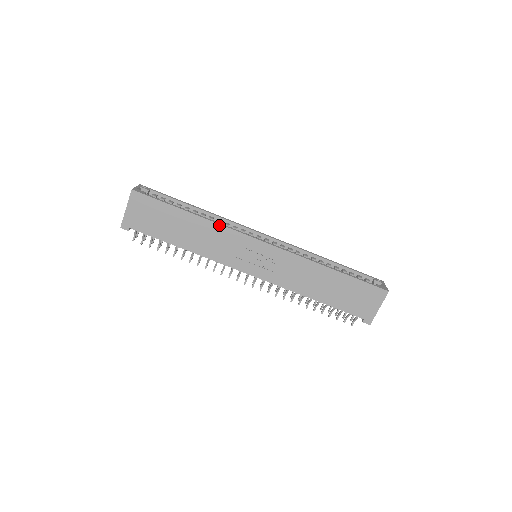
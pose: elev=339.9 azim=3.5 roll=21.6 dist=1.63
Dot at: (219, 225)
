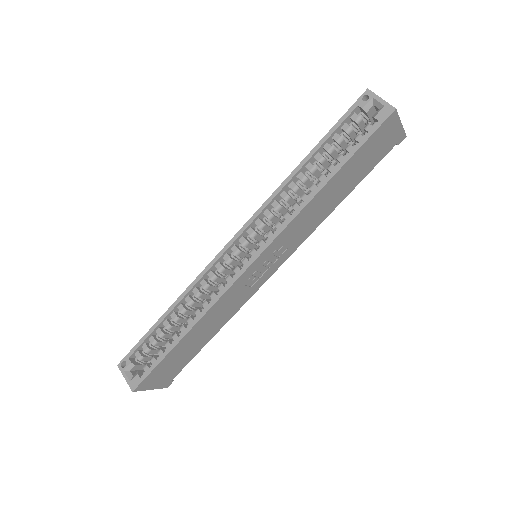
Dot at: (210, 309)
